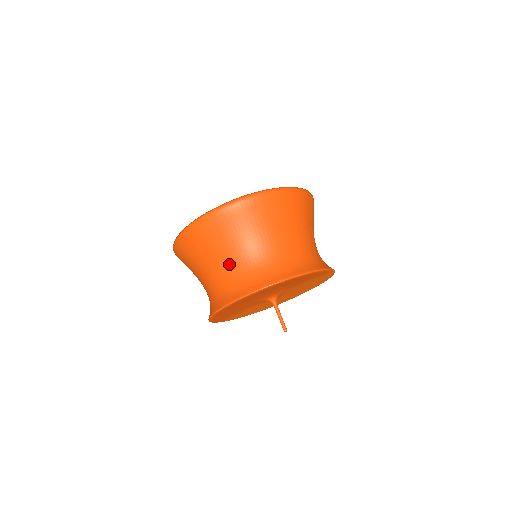
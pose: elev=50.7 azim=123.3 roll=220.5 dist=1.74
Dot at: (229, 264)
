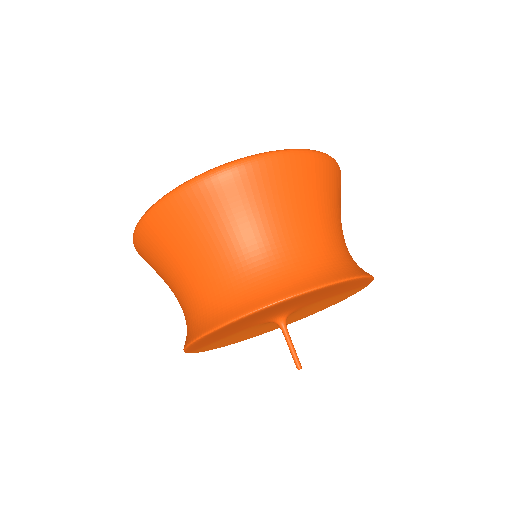
Dot at: (252, 249)
